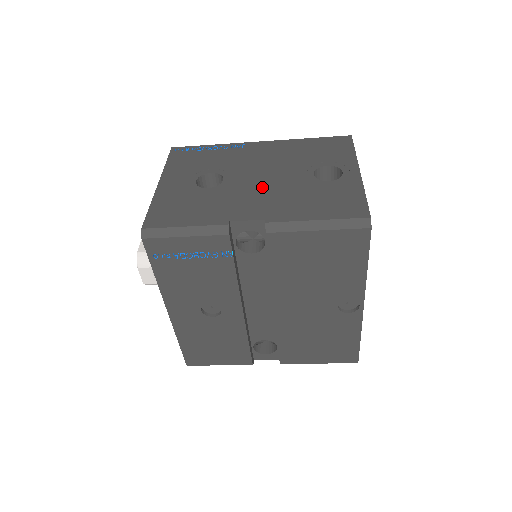
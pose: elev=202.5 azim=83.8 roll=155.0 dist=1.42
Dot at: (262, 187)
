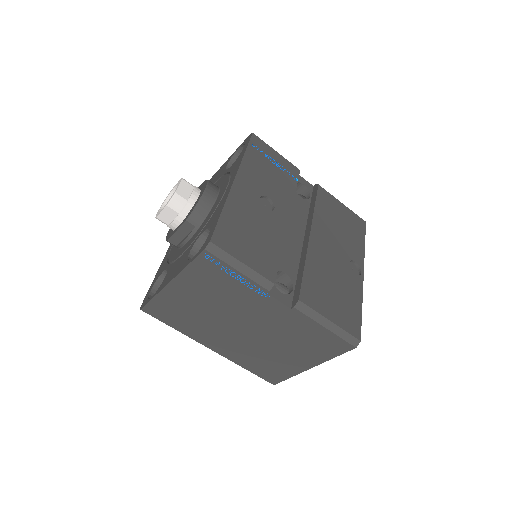
Dot at: occluded
